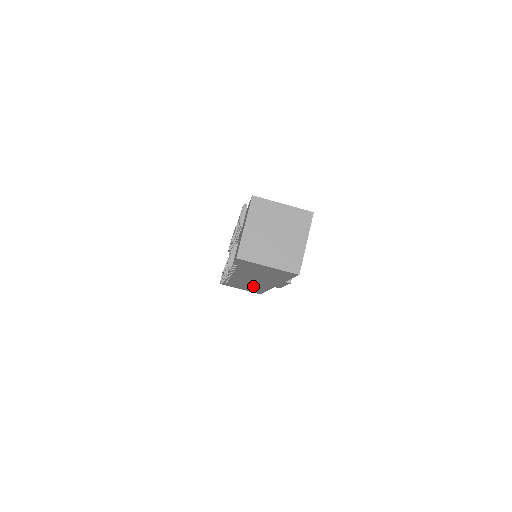
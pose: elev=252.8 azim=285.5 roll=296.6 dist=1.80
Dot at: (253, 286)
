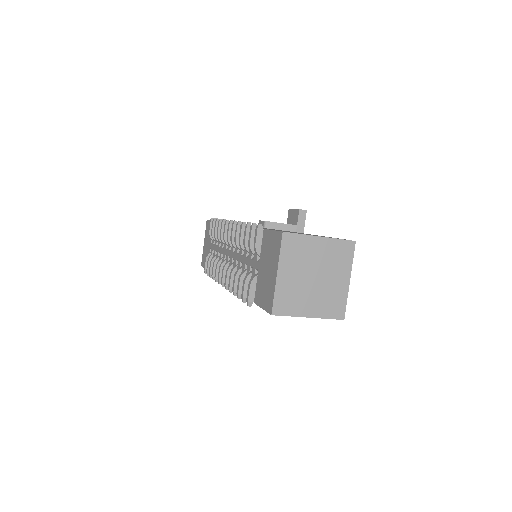
Dot at: occluded
